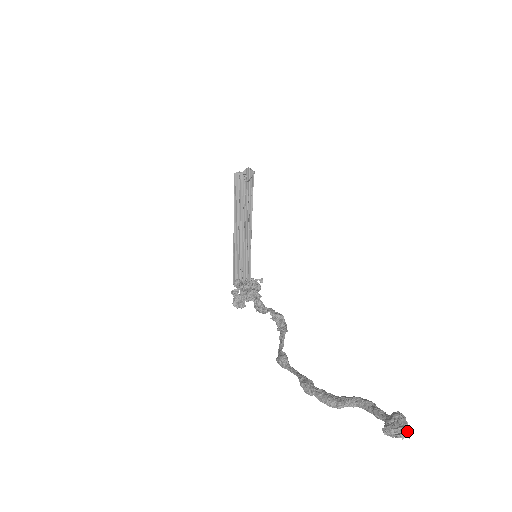
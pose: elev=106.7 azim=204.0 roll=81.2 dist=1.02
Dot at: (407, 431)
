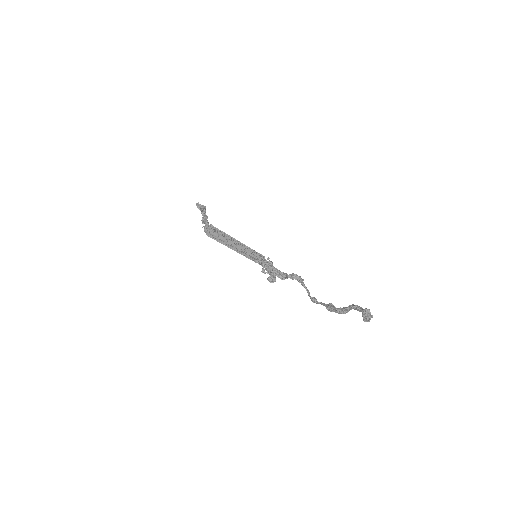
Dot at: (370, 317)
